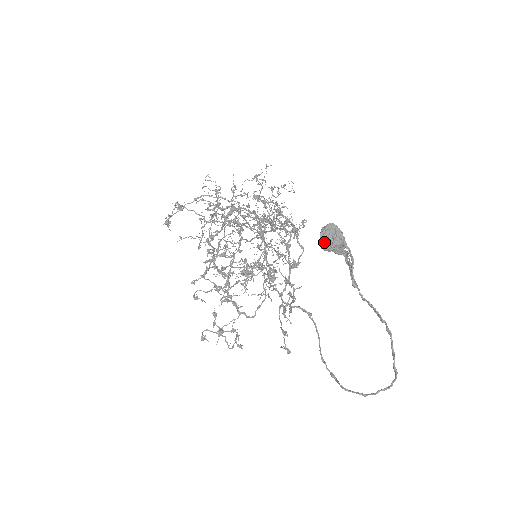
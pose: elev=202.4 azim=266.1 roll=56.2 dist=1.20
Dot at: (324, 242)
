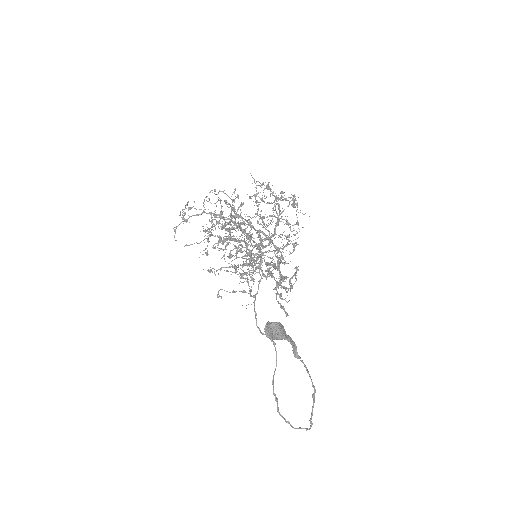
Dot at: (267, 333)
